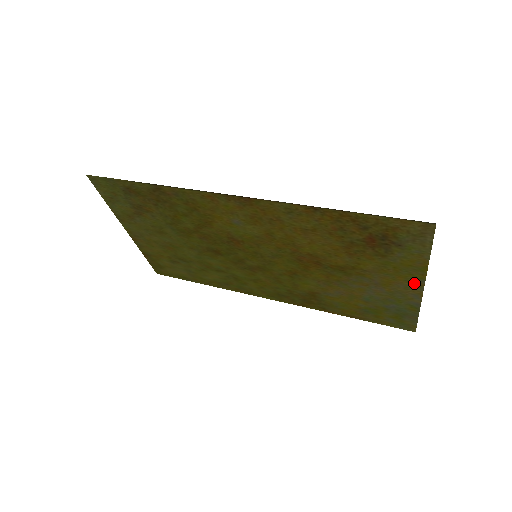
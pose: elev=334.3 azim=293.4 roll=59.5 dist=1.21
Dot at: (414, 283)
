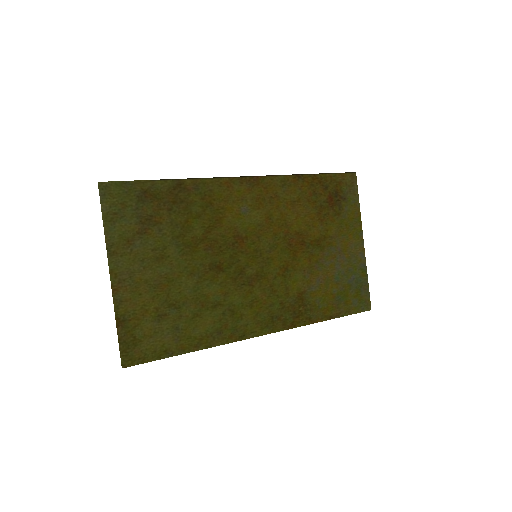
Dot at: (358, 238)
